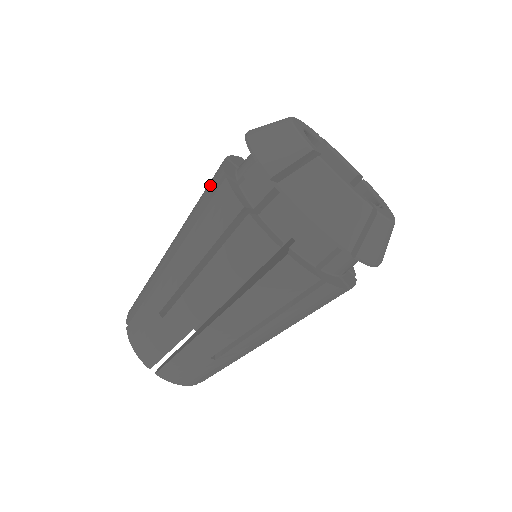
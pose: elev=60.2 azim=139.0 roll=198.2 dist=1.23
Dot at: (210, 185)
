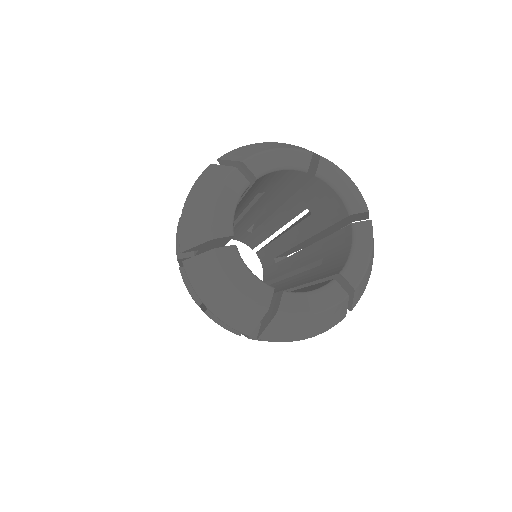
Dot at: occluded
